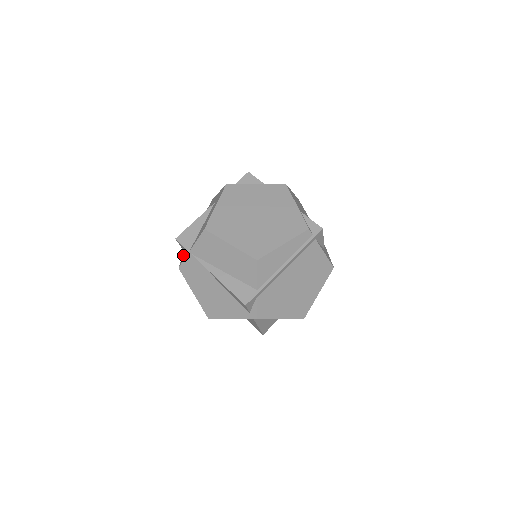
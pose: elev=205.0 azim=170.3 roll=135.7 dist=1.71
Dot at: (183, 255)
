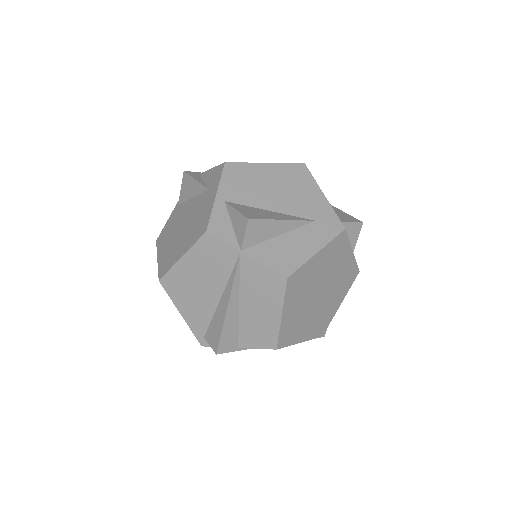
Dot at: (220, 202)
